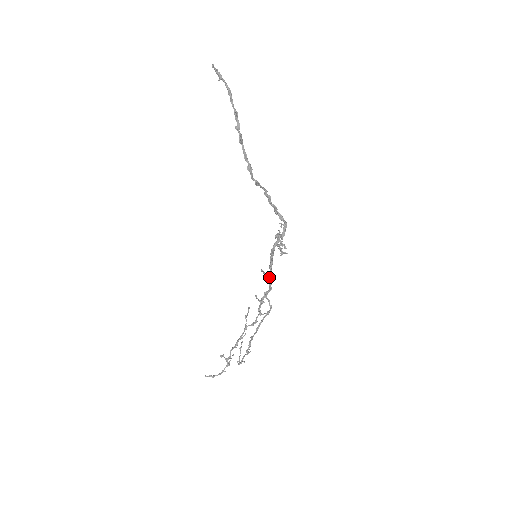
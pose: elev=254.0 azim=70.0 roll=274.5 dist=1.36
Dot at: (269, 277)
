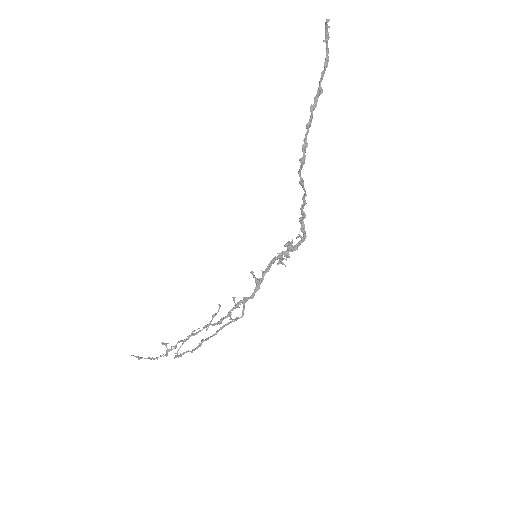
Dot at: (258, 284)
